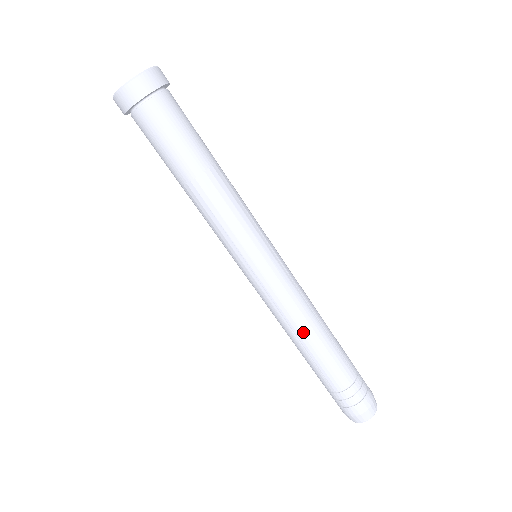
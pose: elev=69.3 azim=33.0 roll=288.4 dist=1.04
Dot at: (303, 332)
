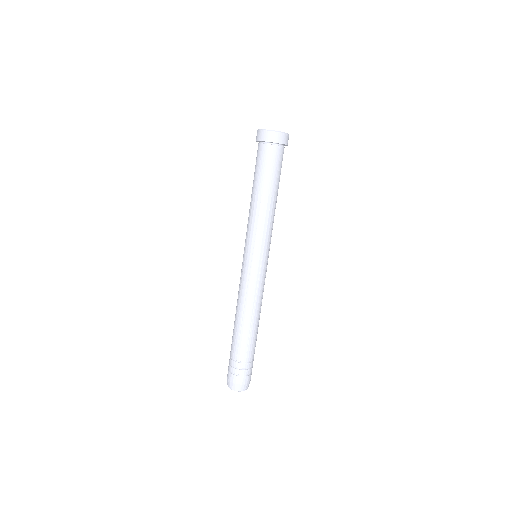
Dot at: (258, 313)
